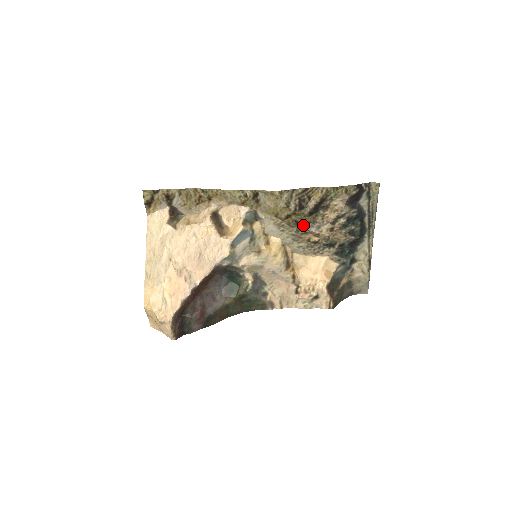
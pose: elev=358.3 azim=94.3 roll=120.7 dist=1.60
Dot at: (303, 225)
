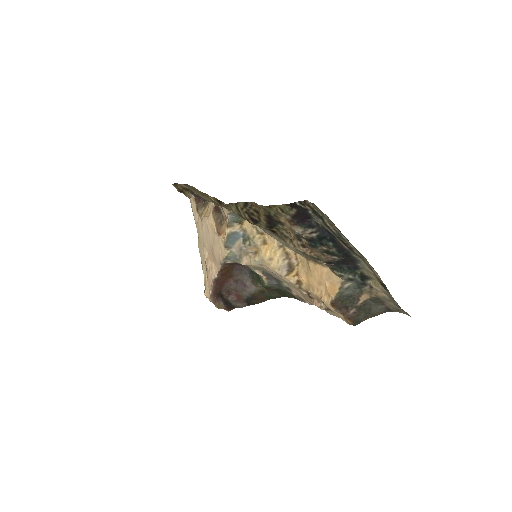
Dot at: (279, 233)
